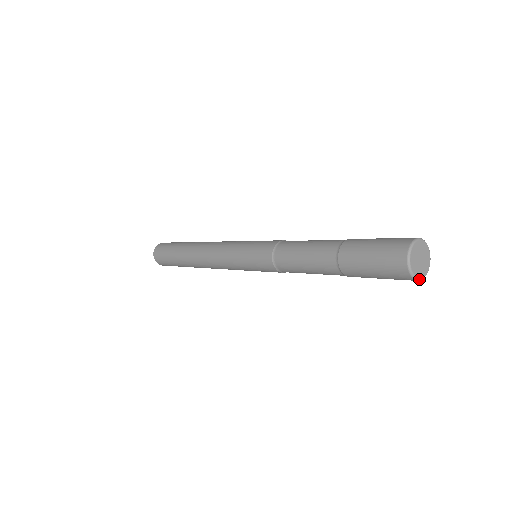
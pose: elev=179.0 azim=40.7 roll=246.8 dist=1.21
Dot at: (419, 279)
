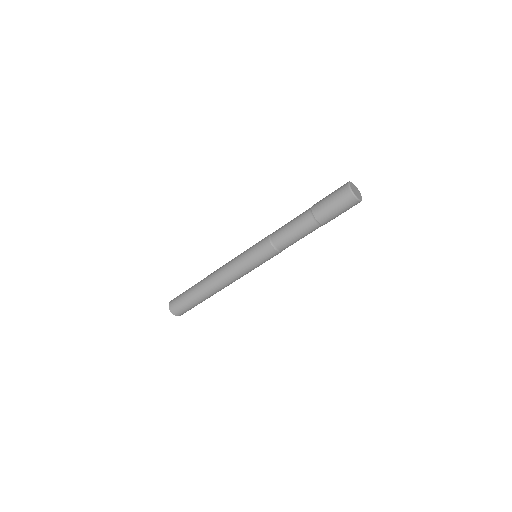
Dot at: (355, 195)
